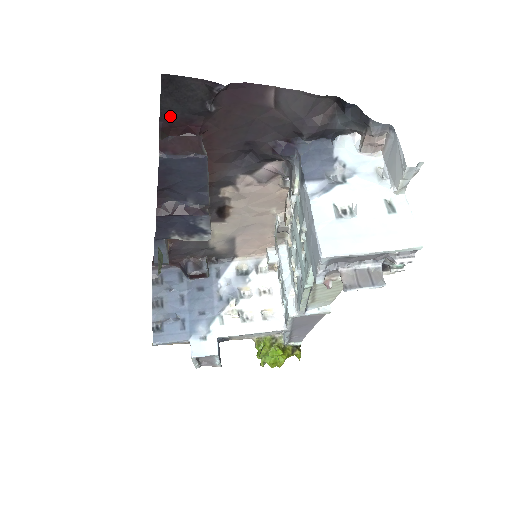
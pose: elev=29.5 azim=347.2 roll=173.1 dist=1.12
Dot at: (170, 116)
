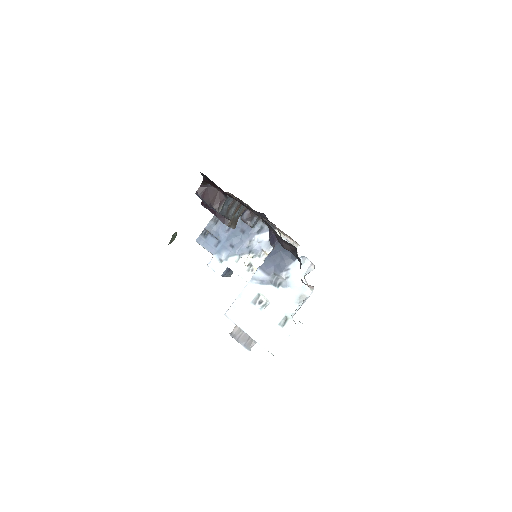
Dot at: (209, 180)
